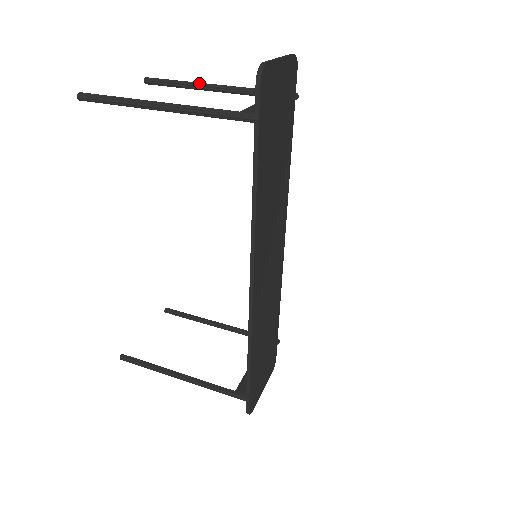
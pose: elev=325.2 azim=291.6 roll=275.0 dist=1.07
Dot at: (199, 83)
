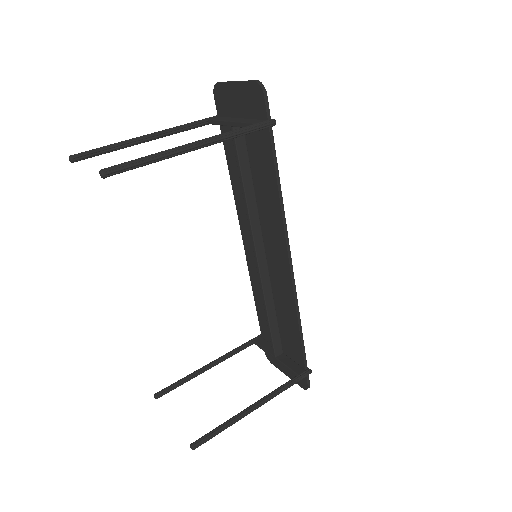
Dot at: (133, 139)
